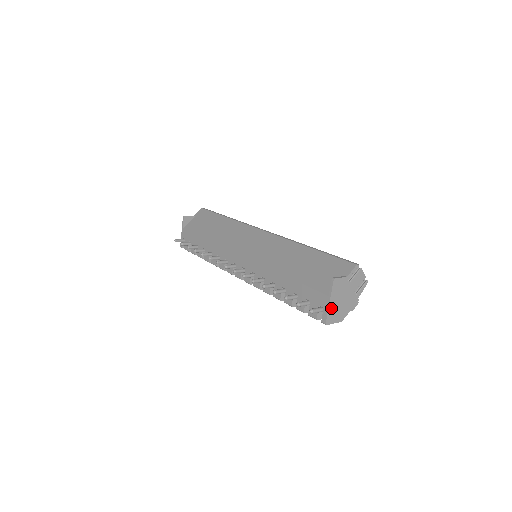
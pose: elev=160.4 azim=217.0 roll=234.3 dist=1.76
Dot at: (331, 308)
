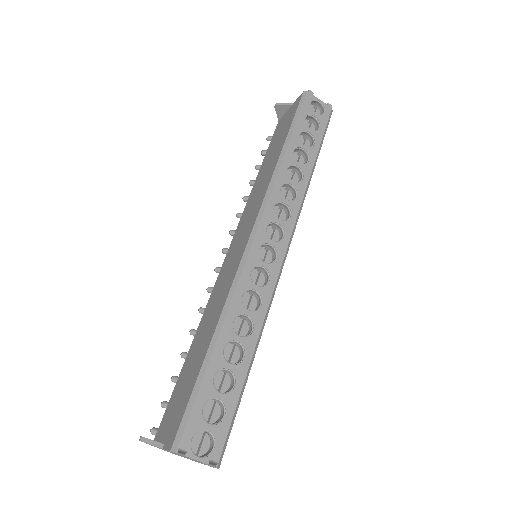
Dot at: occluded
